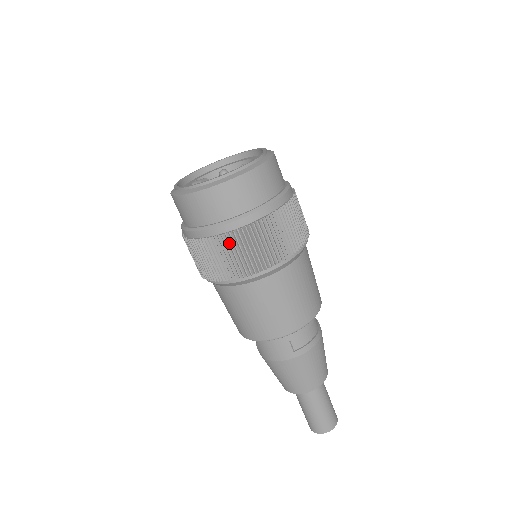
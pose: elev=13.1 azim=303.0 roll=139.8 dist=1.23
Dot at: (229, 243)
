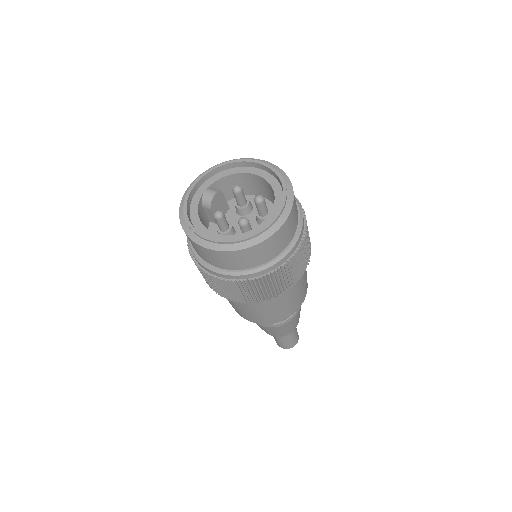
Dot at: (232, 286)
